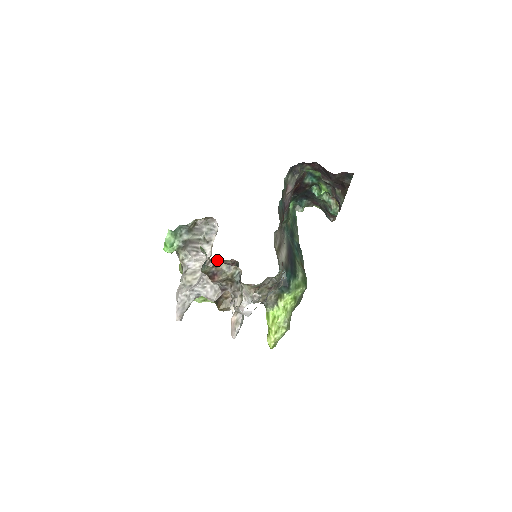
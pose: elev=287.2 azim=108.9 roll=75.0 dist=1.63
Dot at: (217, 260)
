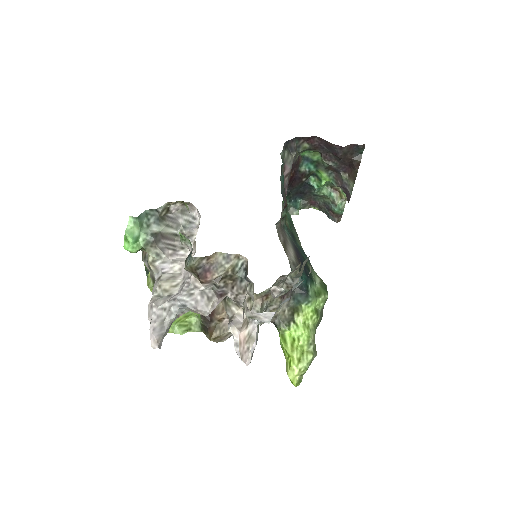
Dot at: occluded
